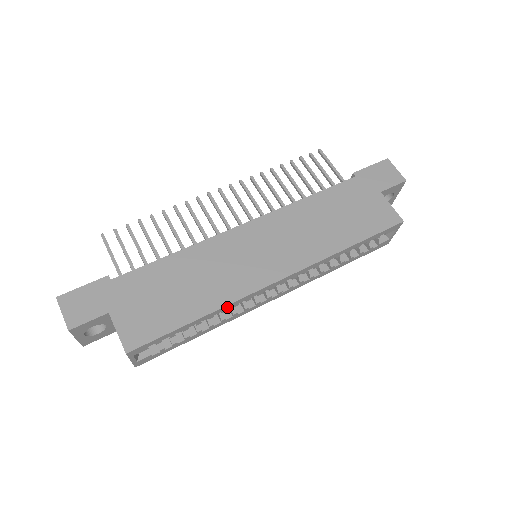
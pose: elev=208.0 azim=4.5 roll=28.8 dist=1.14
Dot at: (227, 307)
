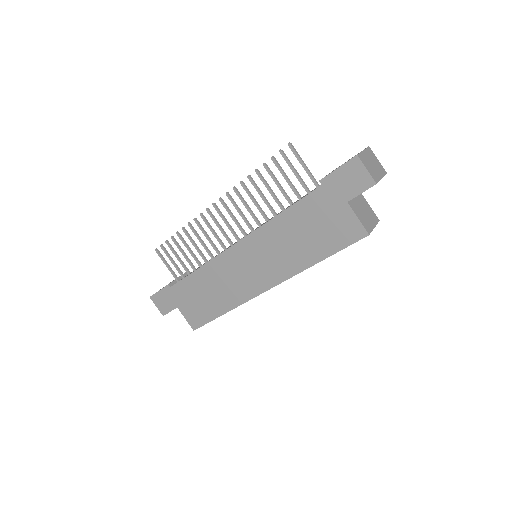
Dot at: occluded
